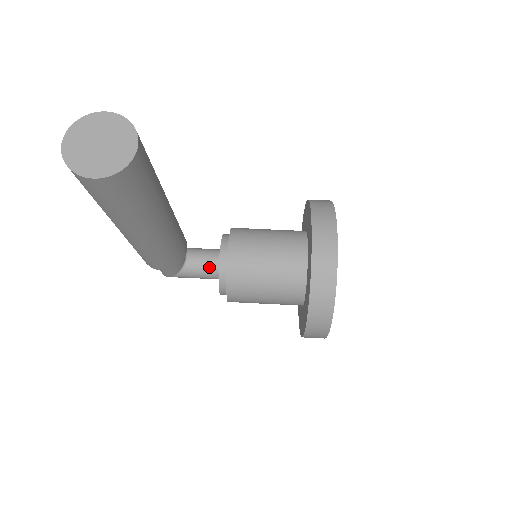
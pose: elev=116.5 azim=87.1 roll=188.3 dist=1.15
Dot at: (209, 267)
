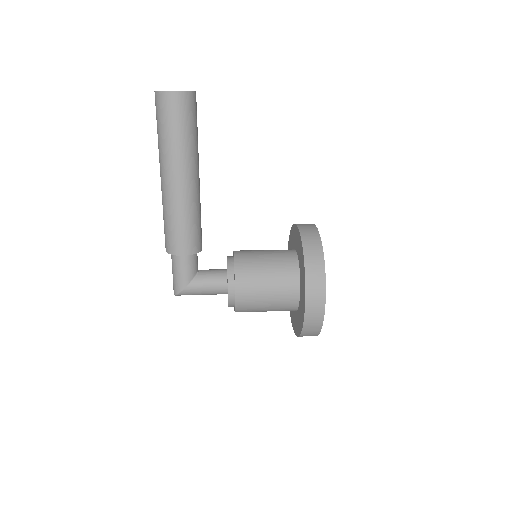
Dot at: (218, 274)
